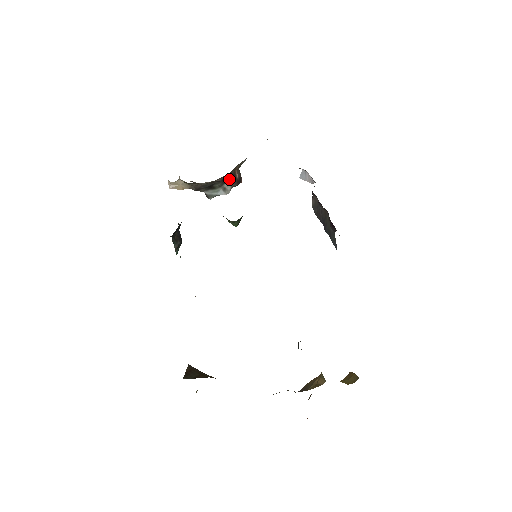
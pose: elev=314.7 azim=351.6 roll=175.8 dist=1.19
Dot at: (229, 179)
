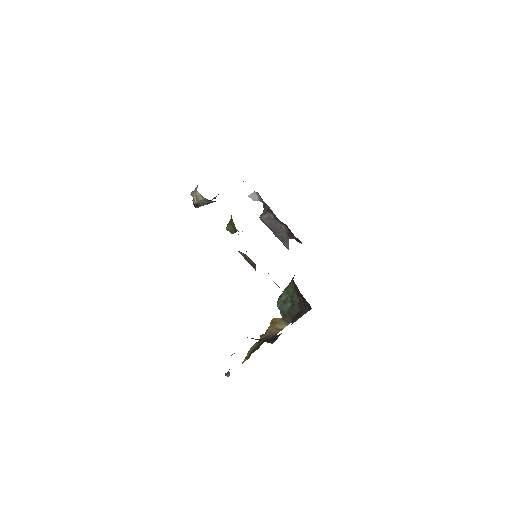
Dot at: occluded
